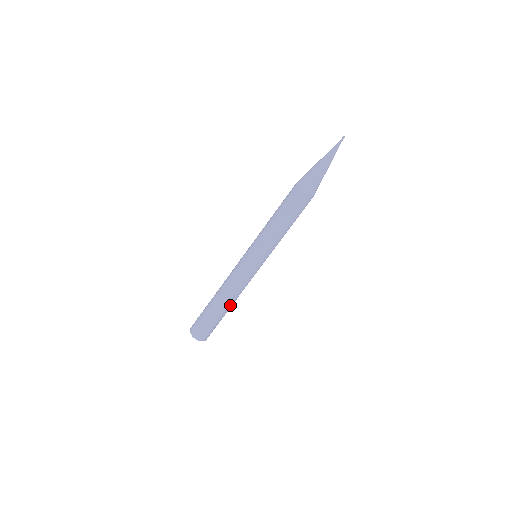
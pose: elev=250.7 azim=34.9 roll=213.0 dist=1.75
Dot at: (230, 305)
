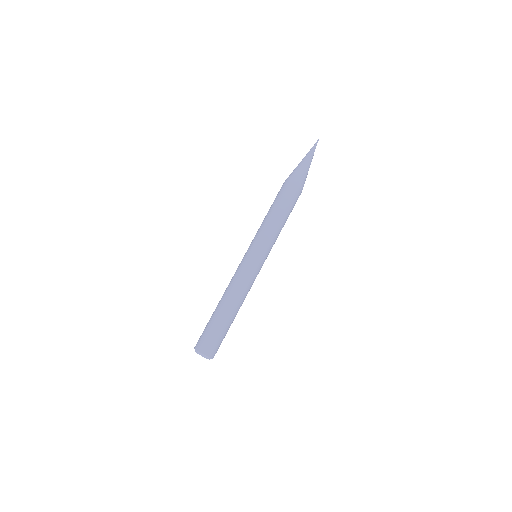
Dot at: (229, 306)
